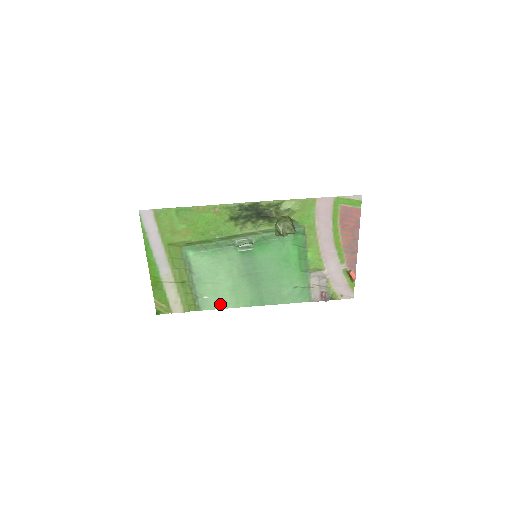
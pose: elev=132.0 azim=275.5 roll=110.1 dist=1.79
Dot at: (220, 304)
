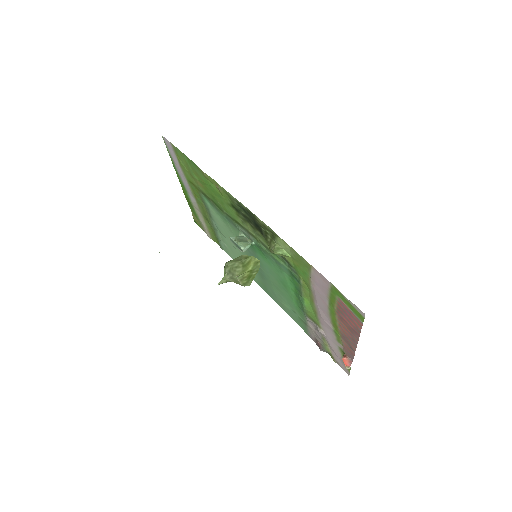
Dot at: occluded
